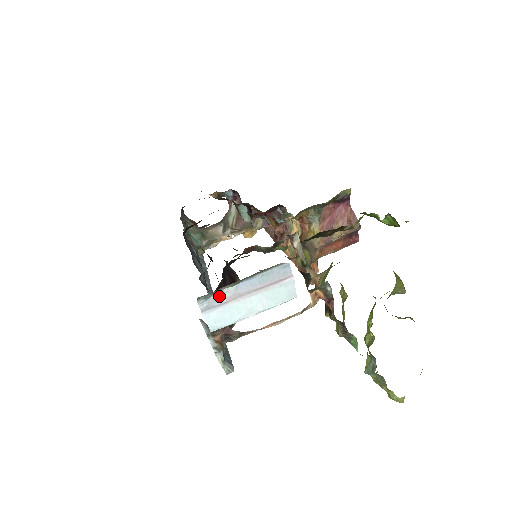
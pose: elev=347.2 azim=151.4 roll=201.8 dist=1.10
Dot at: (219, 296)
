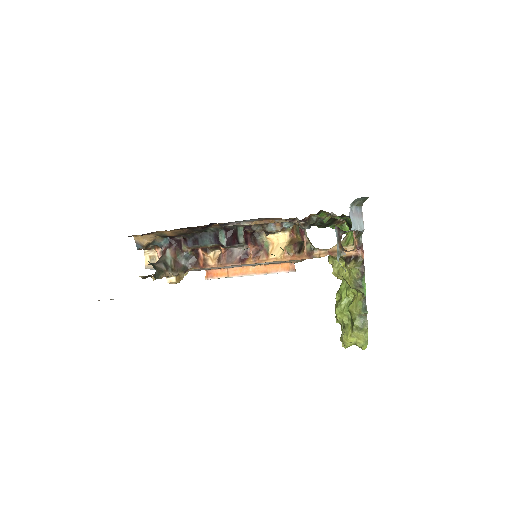
Dot at: (352, 209)
